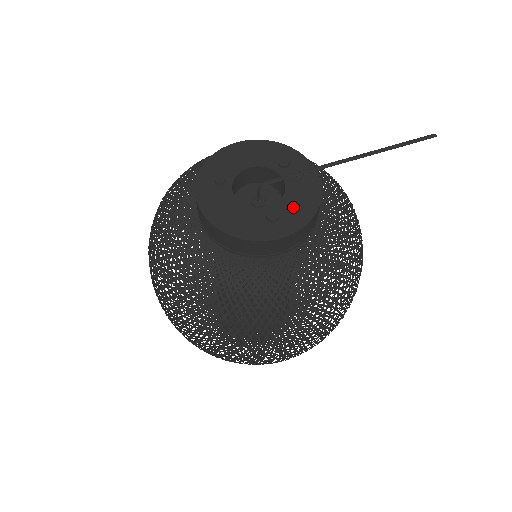
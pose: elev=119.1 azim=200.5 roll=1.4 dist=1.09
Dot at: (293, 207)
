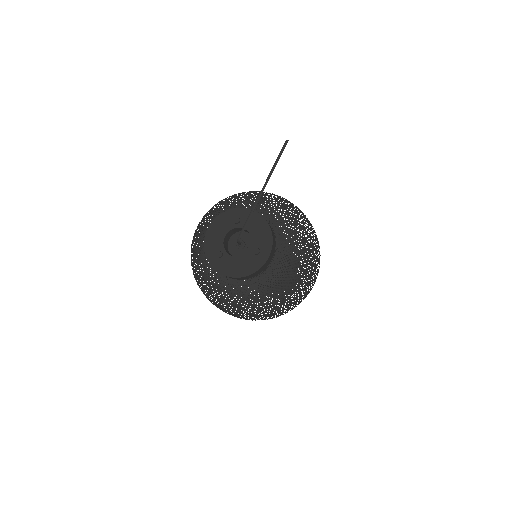
Dot at: (260, 239)
